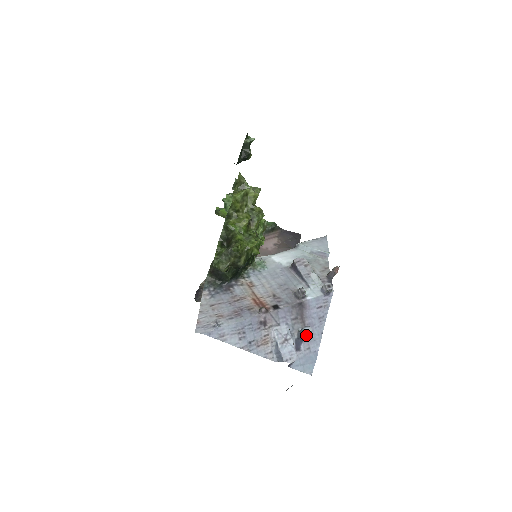
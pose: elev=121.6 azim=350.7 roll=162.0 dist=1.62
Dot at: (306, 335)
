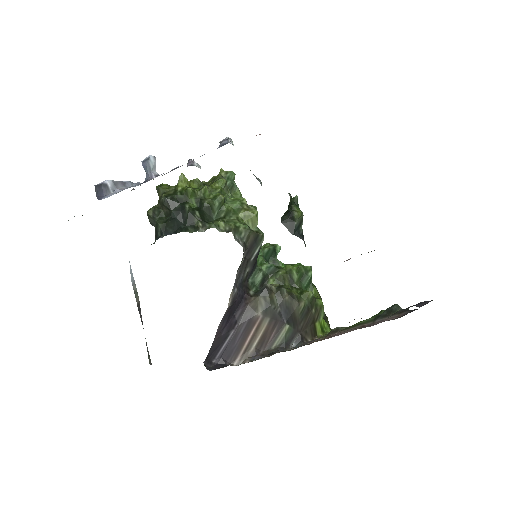
Dot at: occluded
